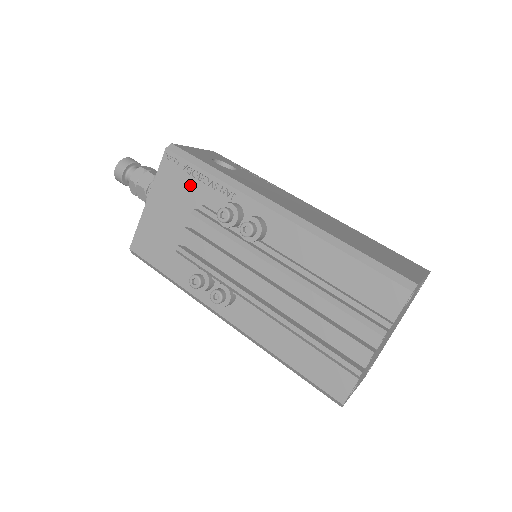
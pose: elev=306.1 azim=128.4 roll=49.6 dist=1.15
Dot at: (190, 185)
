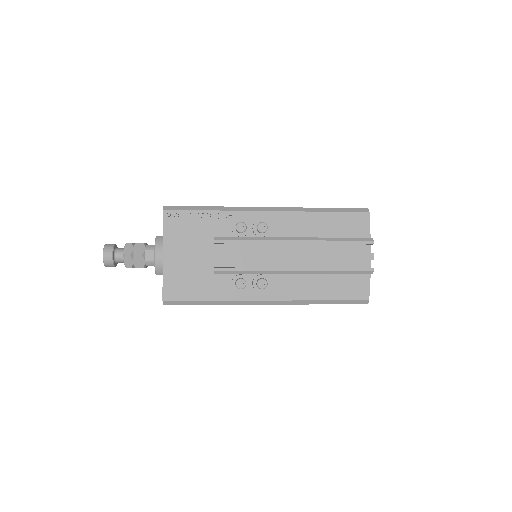
Dot at: (197, 225)
